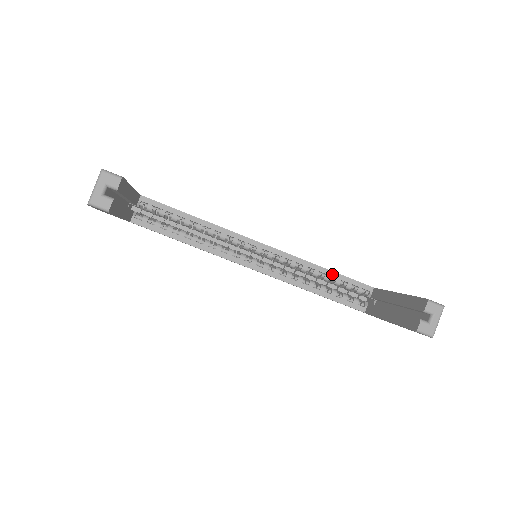
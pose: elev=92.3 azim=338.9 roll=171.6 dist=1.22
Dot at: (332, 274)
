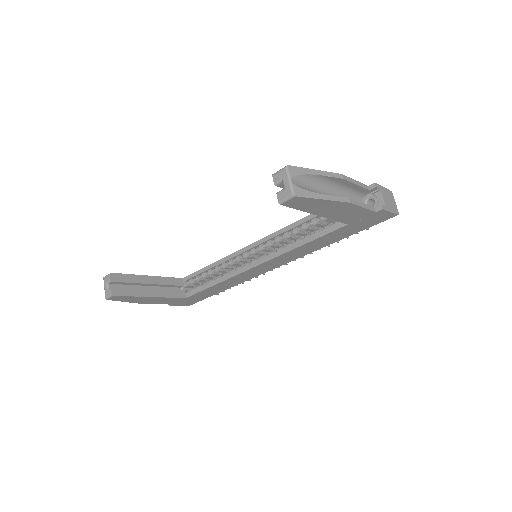
Dot at: (304, 220)
